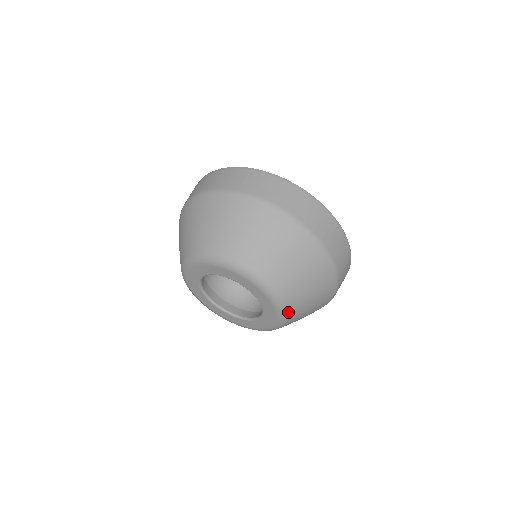
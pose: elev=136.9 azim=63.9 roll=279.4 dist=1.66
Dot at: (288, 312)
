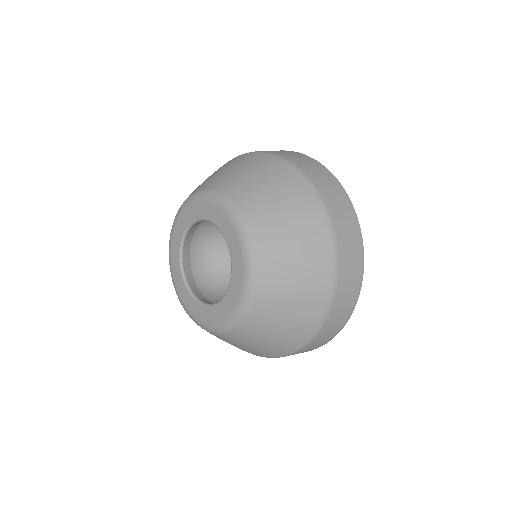
Dot at: (254, 302)
